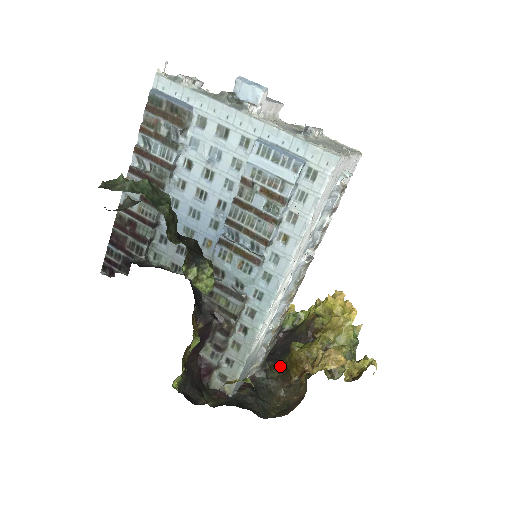
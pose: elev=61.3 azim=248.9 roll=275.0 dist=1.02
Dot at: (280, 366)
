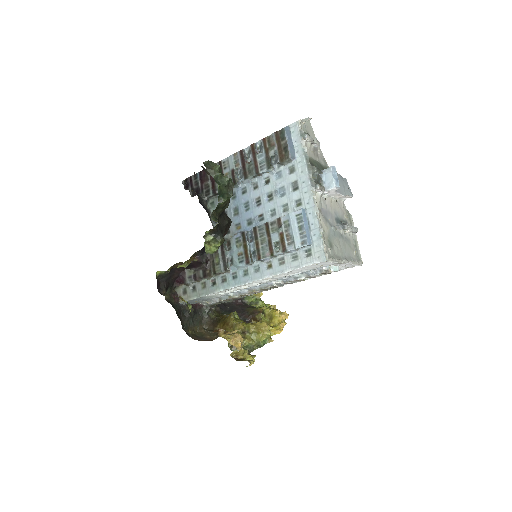
Dot at: (219, 315)
